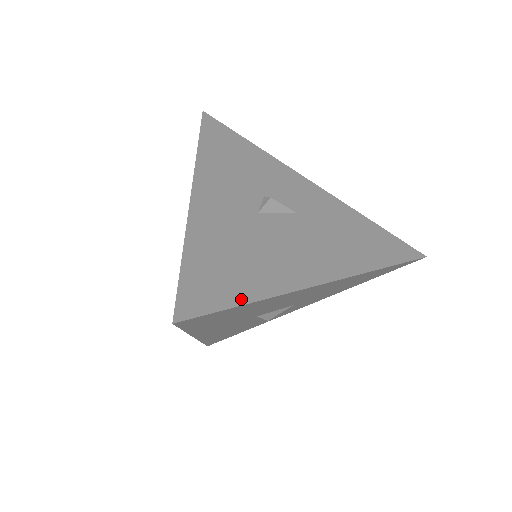
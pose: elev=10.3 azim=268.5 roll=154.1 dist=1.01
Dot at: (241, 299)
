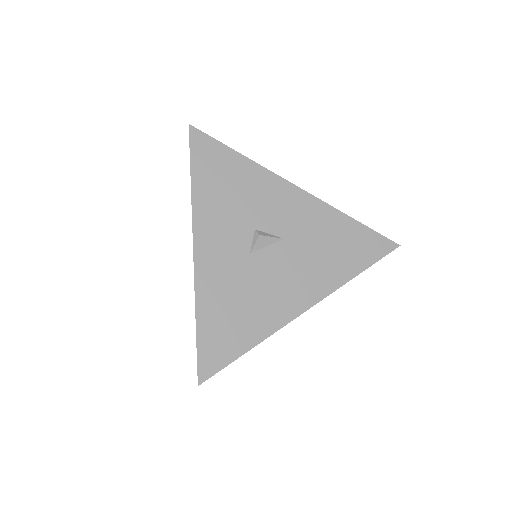
Dot at: (241, 350)
